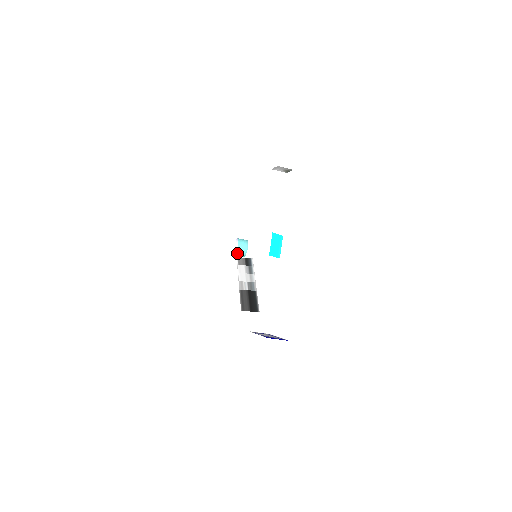
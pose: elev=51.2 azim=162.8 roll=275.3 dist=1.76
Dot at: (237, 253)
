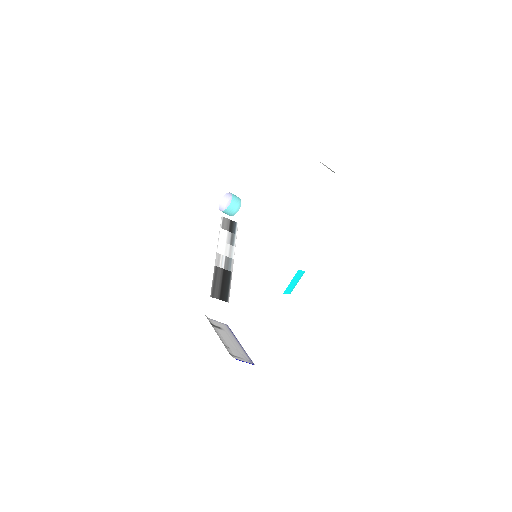
Dot at: (224, 211)
